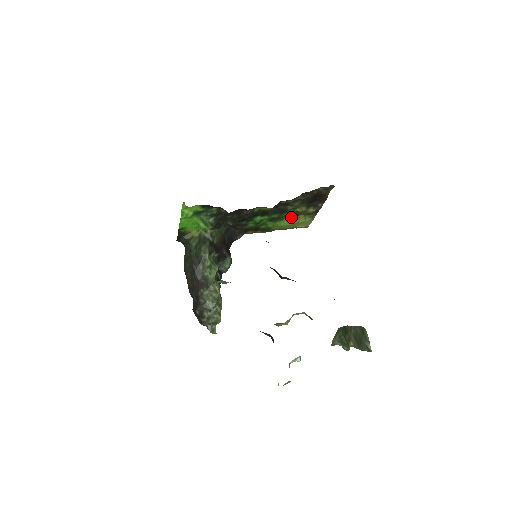
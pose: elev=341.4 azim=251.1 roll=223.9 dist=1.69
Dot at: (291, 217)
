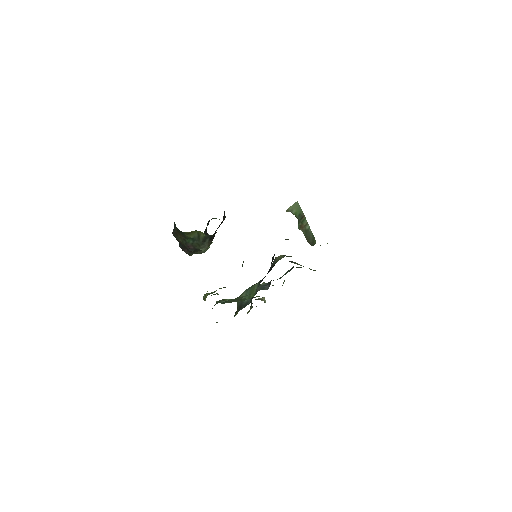
Dot at: occluded
